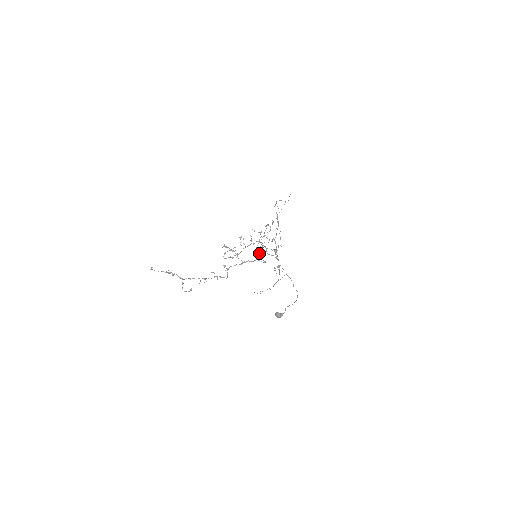
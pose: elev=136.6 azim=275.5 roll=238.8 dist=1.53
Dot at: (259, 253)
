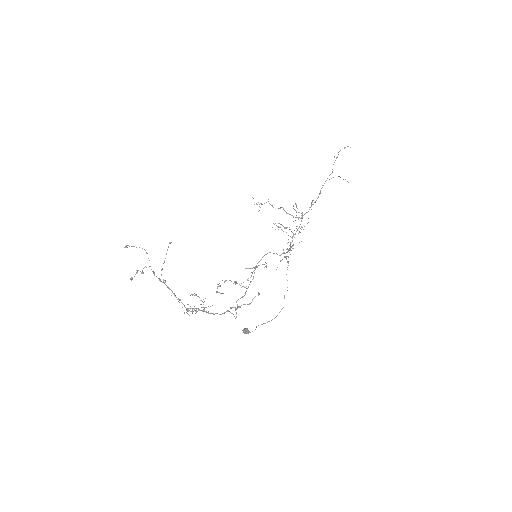
Dot at: (236, 302)
